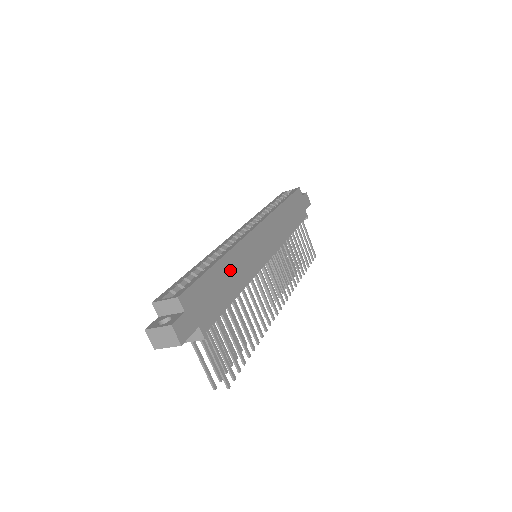
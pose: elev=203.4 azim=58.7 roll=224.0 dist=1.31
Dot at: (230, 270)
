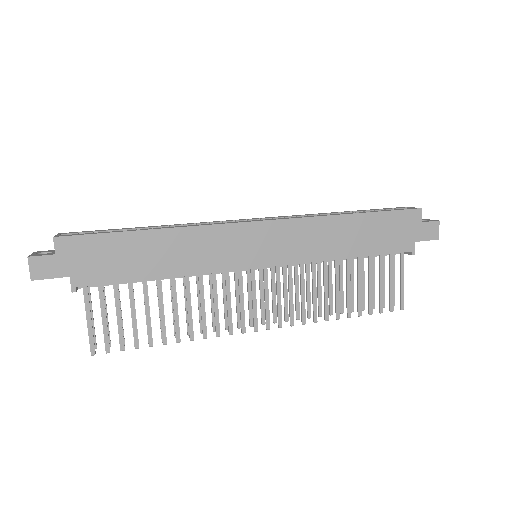
Dot at: (165, 247)
